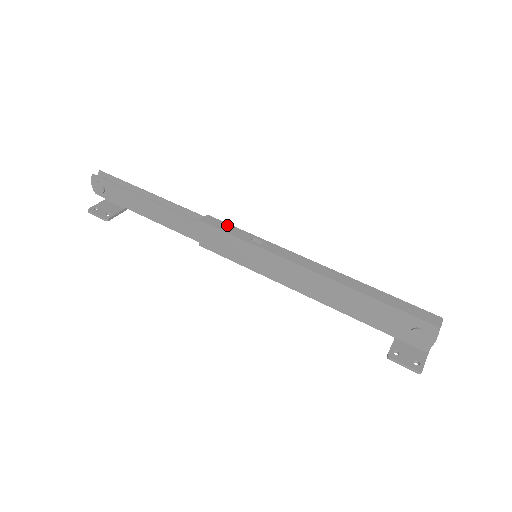
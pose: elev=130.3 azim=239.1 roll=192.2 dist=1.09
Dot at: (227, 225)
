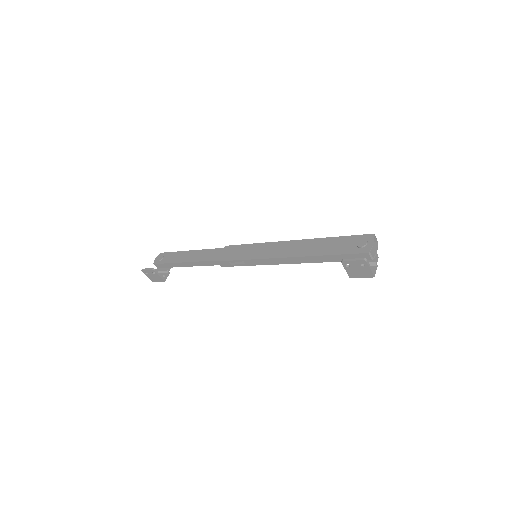
Dot at: occluded
